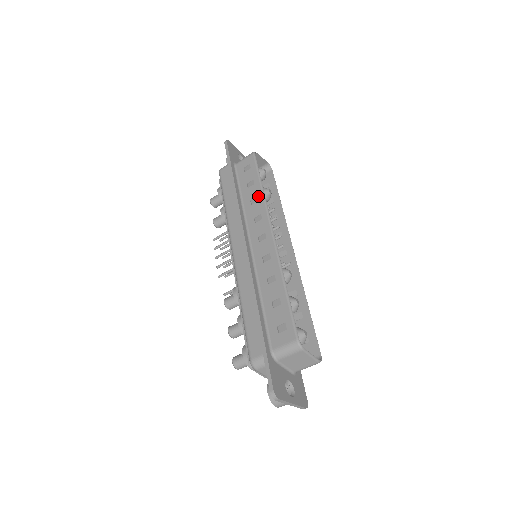
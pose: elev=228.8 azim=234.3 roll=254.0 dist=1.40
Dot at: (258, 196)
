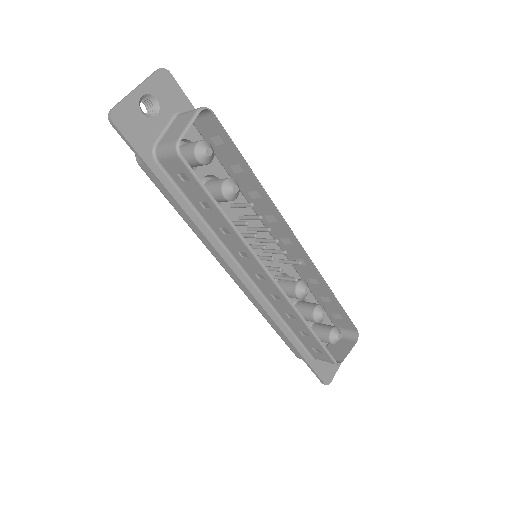
Dot at: (228, 229)
